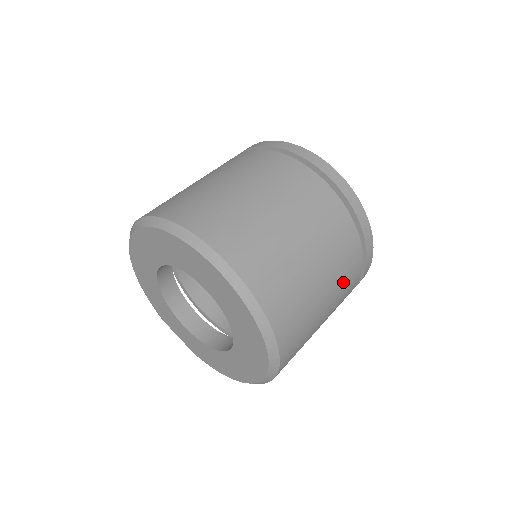
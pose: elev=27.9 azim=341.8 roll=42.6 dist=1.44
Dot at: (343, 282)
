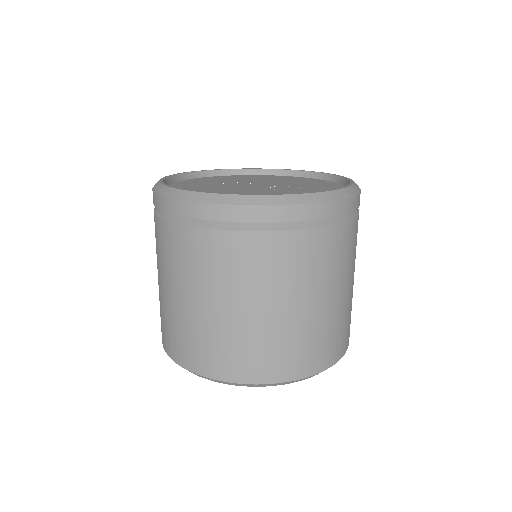
Dot at: (314, 271)
